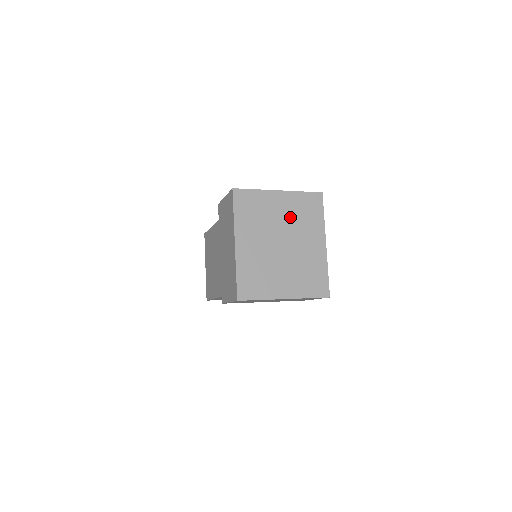
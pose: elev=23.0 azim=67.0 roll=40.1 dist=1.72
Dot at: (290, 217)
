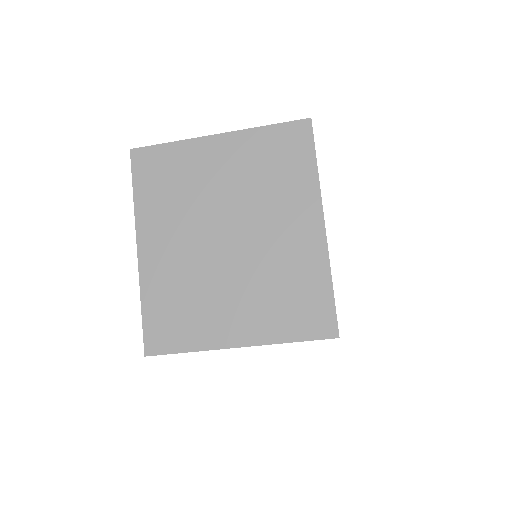
Dot at: (242, 182)
